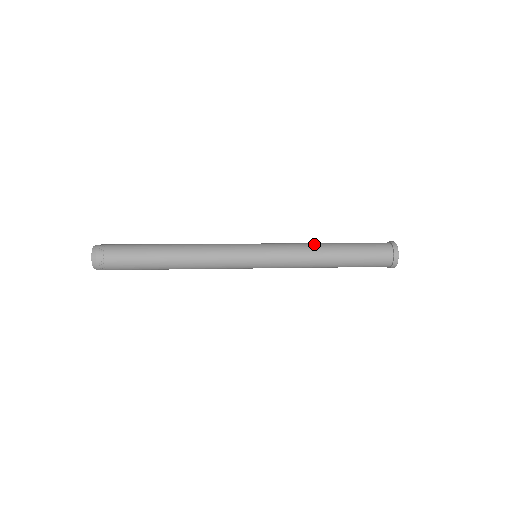
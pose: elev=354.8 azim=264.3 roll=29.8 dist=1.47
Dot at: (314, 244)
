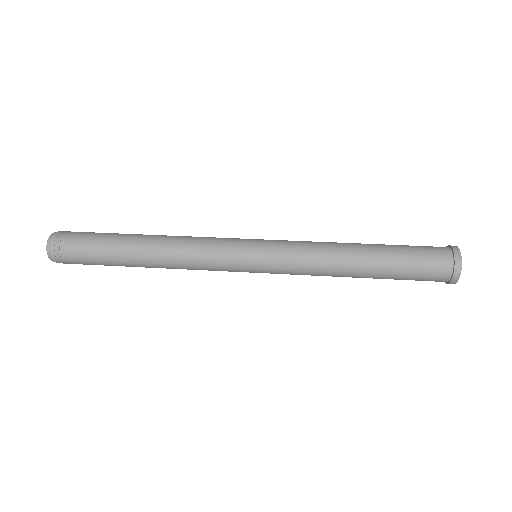
Dot at: (336, 246)
